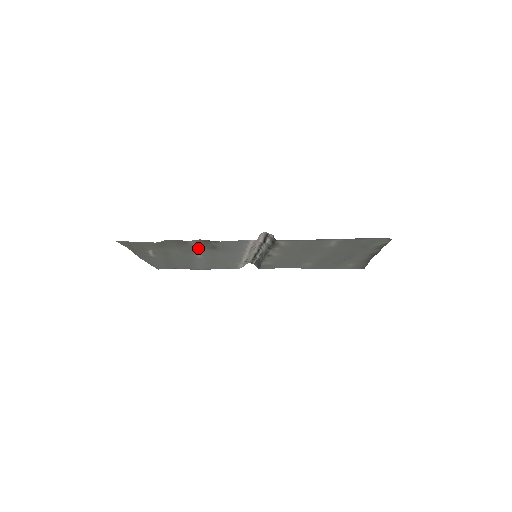
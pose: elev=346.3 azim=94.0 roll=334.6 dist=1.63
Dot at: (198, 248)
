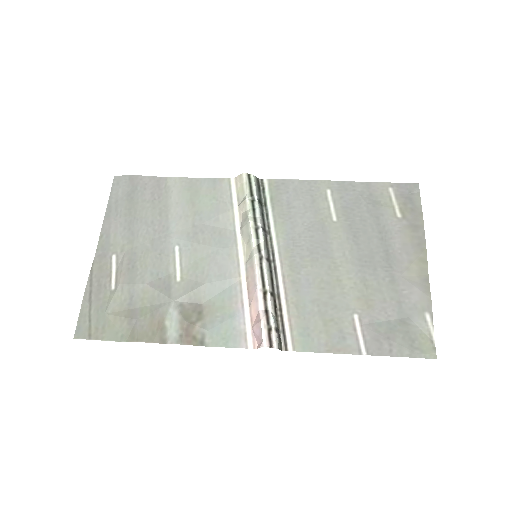
Dot at: (177, 296)
